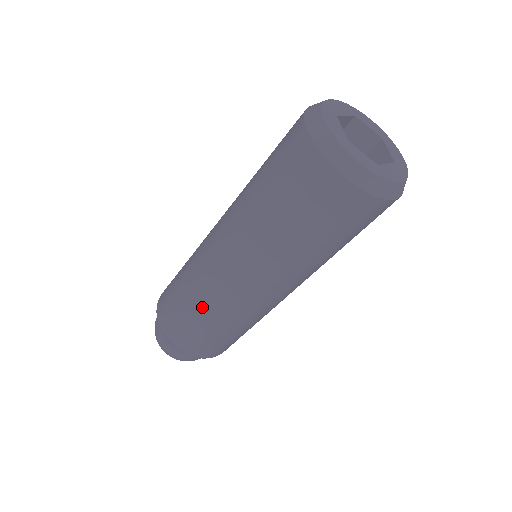
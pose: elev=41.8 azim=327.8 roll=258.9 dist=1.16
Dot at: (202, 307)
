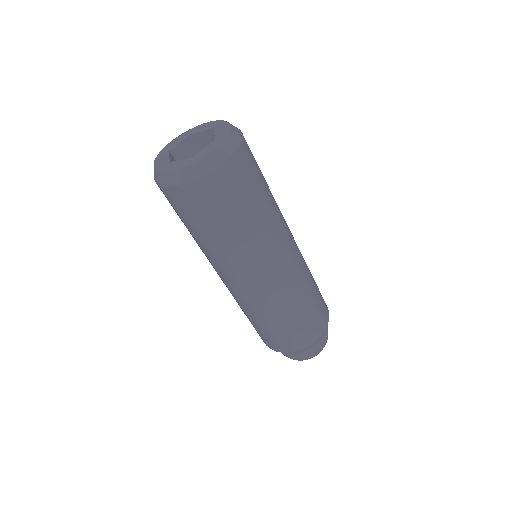
Dot at: (251, 315)
